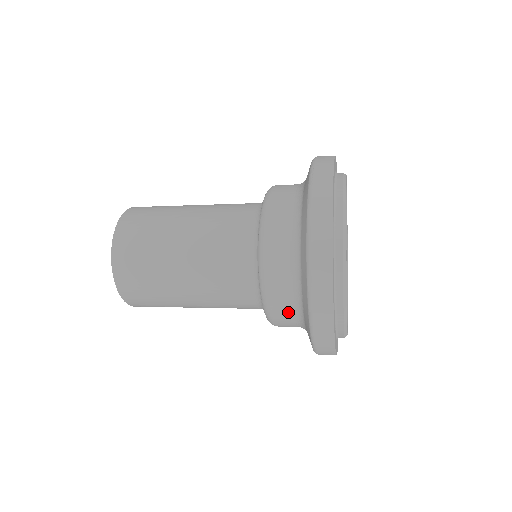
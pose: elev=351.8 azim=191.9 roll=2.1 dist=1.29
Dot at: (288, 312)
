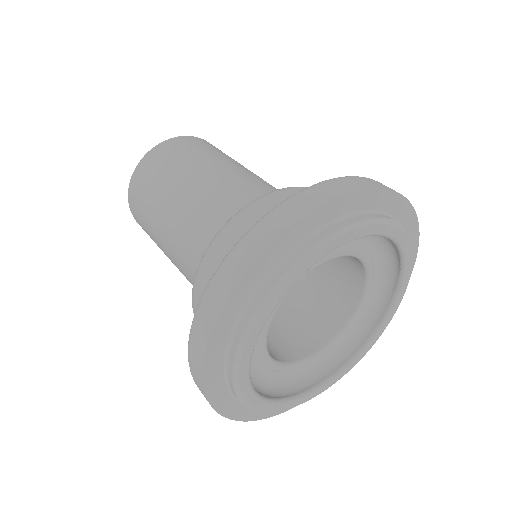
Dot at: occluded
